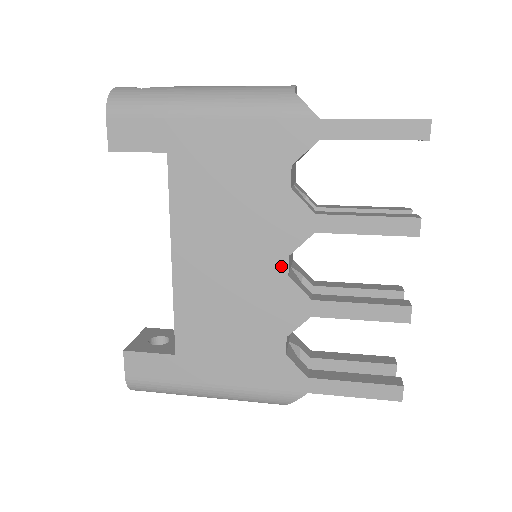
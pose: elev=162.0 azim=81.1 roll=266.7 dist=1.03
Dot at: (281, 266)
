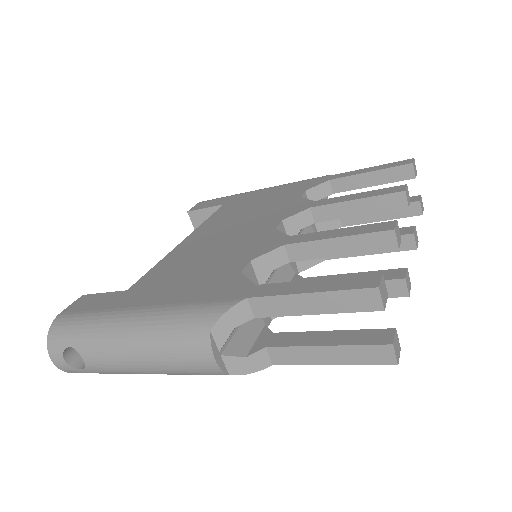
Dot at: (272, 226)
